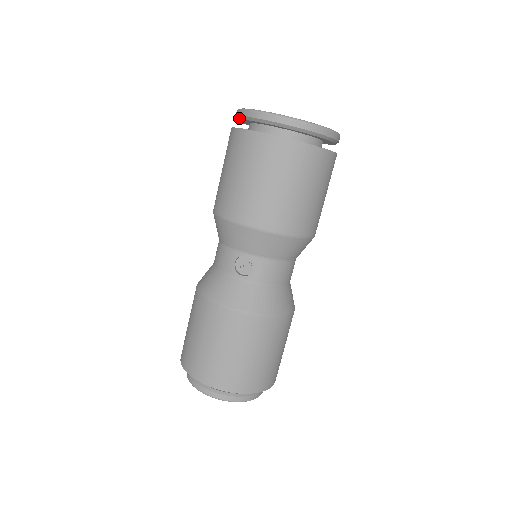
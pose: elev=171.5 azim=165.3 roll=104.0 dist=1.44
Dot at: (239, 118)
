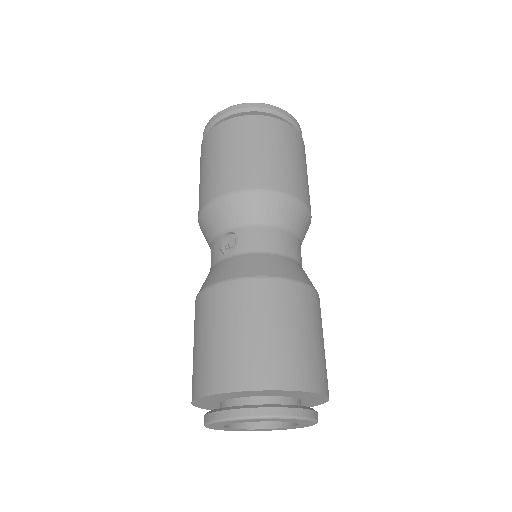
Dot at: occluded
